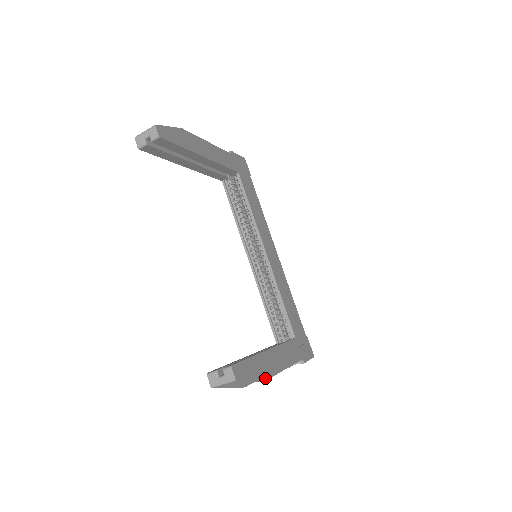
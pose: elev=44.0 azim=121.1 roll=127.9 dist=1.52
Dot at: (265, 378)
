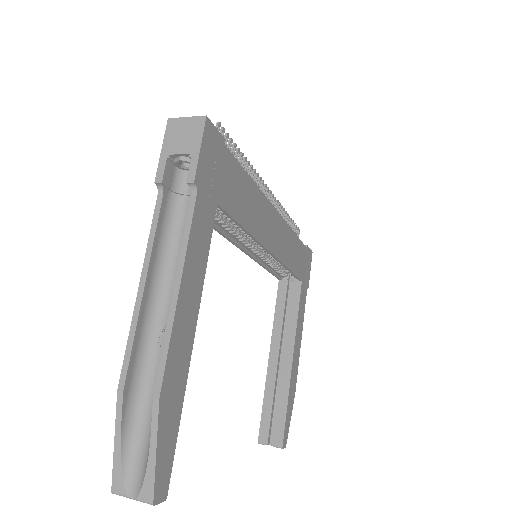
Dot at: (295, 390)
